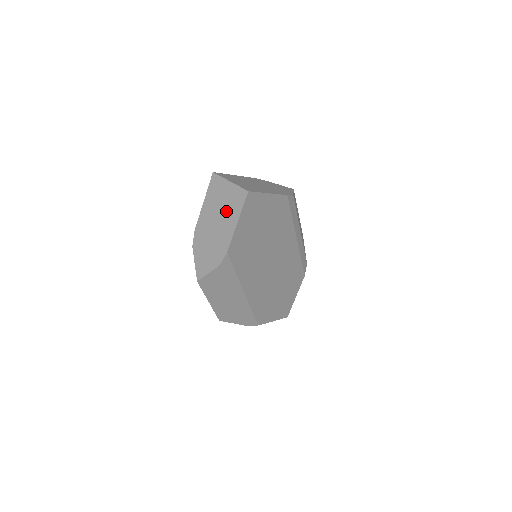
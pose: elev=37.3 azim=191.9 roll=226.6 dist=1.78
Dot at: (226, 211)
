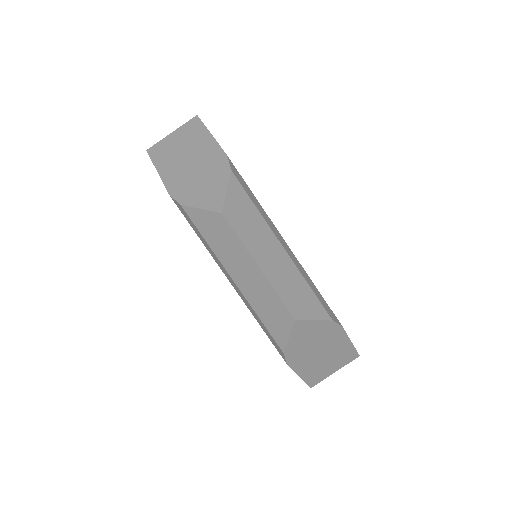
Dot at: (190, 144)
